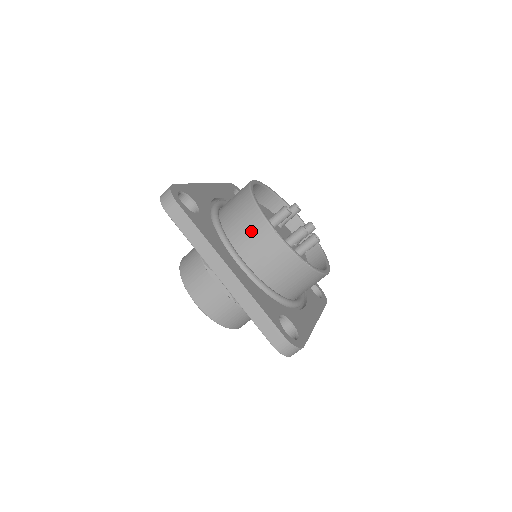
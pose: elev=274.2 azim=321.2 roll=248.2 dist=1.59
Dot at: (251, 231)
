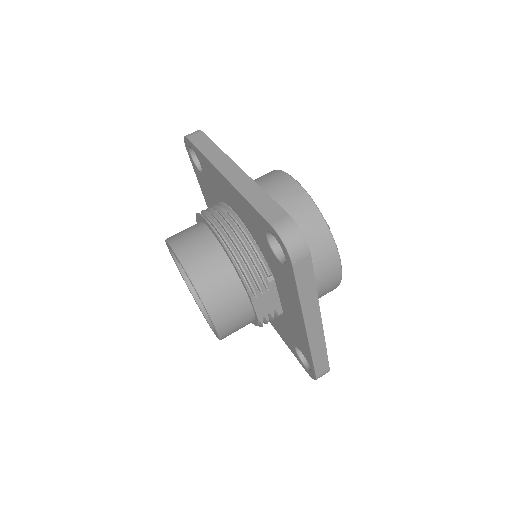
Dot at: (321, 265)
